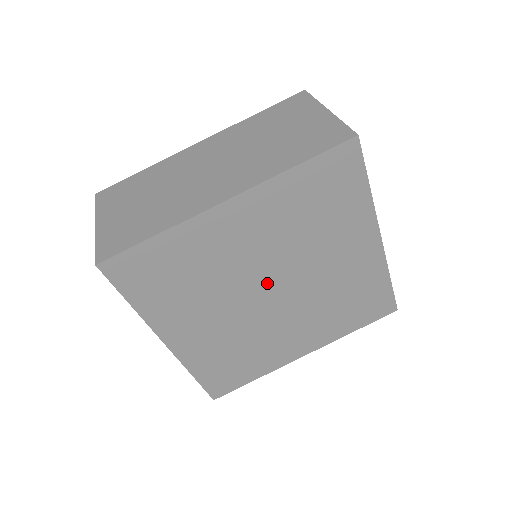
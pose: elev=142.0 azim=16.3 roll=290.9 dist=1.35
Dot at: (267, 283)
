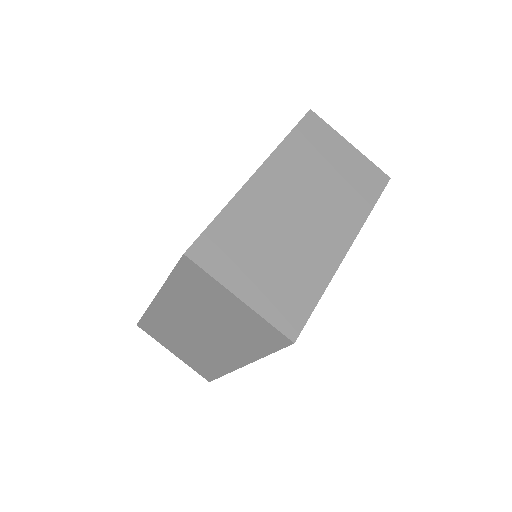
Dot at: occluded
